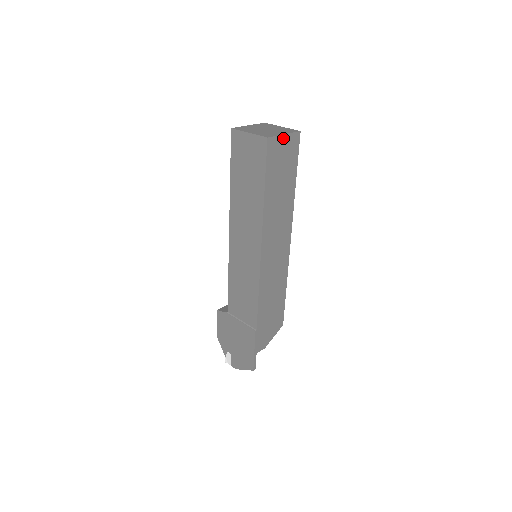
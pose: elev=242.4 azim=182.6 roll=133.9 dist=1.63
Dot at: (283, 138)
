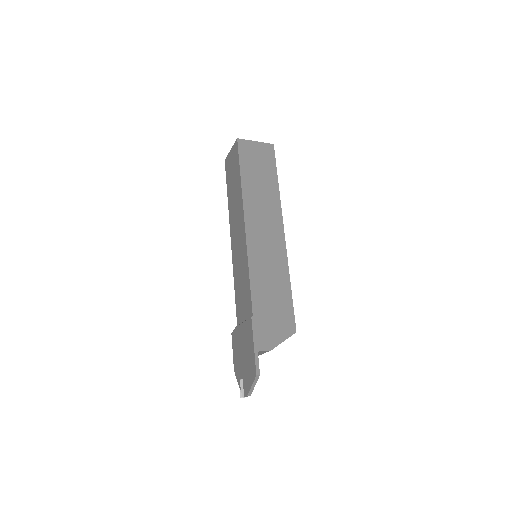
Dot at: (255, 144)
